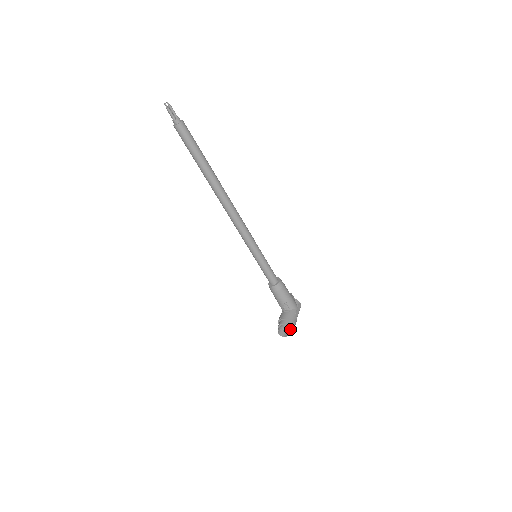
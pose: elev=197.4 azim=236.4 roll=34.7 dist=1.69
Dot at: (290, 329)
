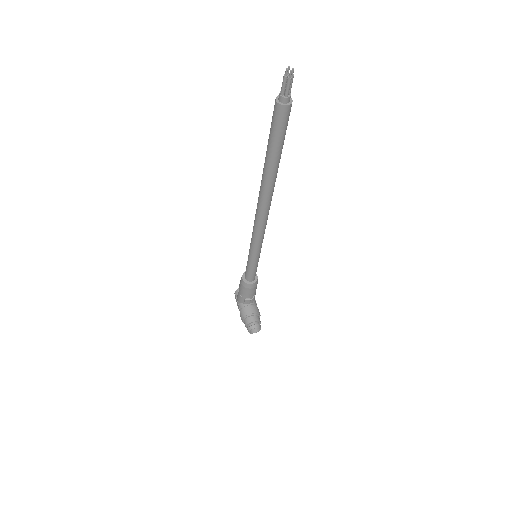
Dot at: occluded
